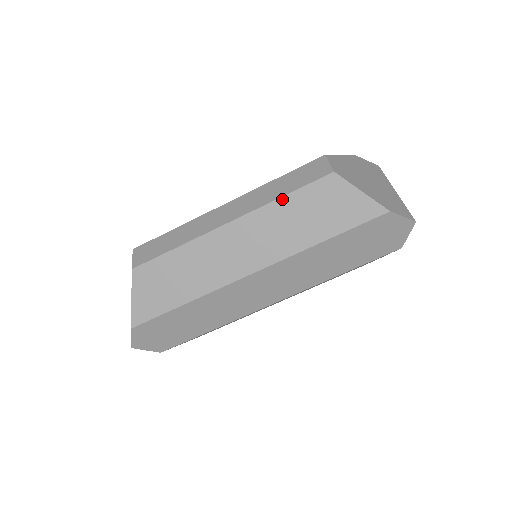
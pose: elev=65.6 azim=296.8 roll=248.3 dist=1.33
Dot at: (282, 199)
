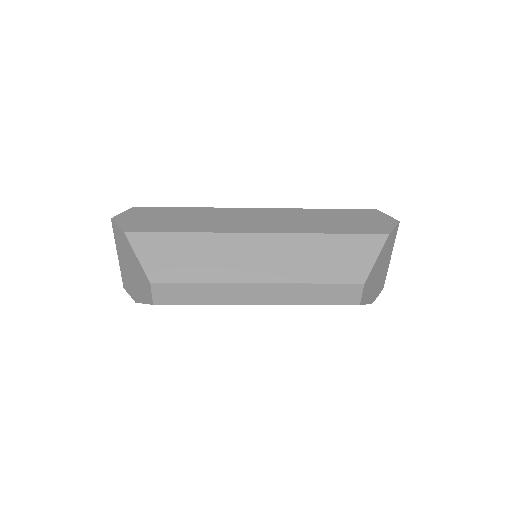
Dot at: occluded
